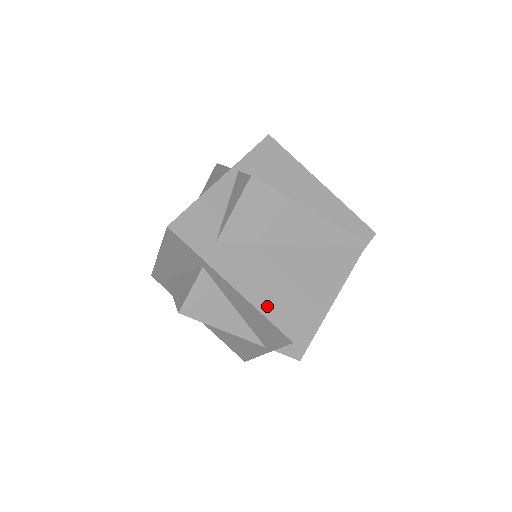
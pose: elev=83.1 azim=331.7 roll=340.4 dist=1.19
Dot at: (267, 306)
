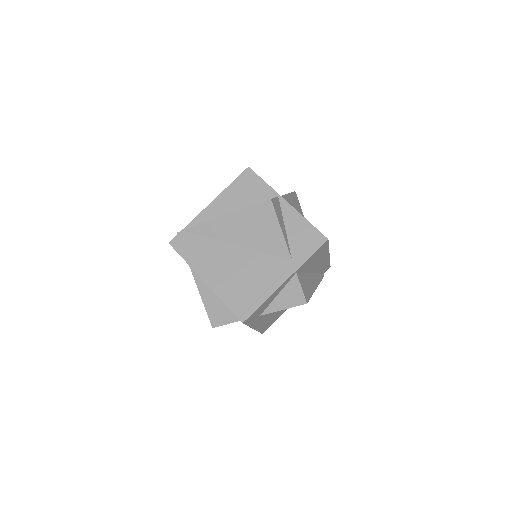
Dot at: occluded
